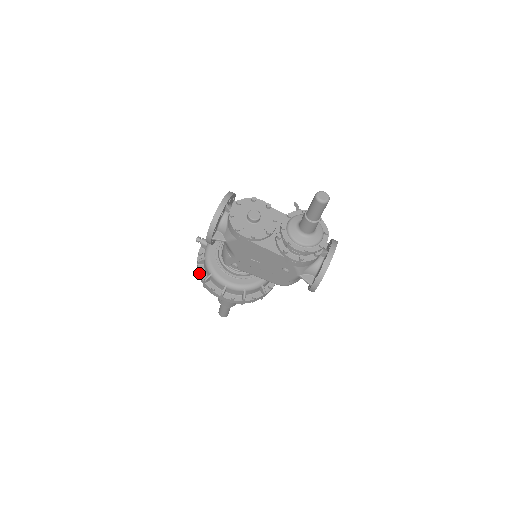
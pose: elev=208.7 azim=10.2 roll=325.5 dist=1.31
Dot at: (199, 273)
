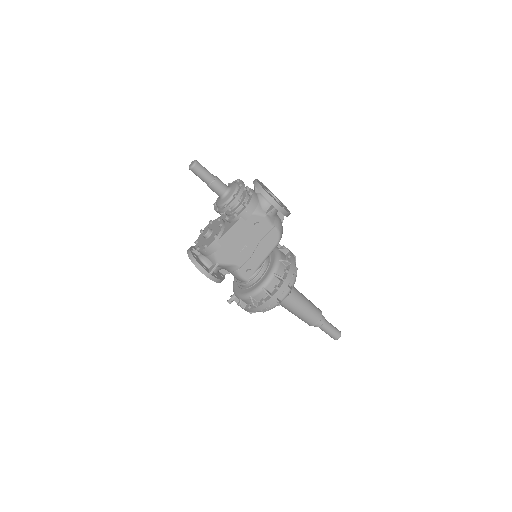
Dot at: (249, 310)
